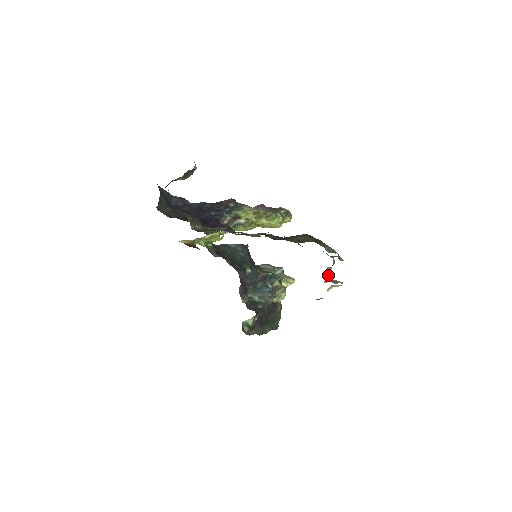
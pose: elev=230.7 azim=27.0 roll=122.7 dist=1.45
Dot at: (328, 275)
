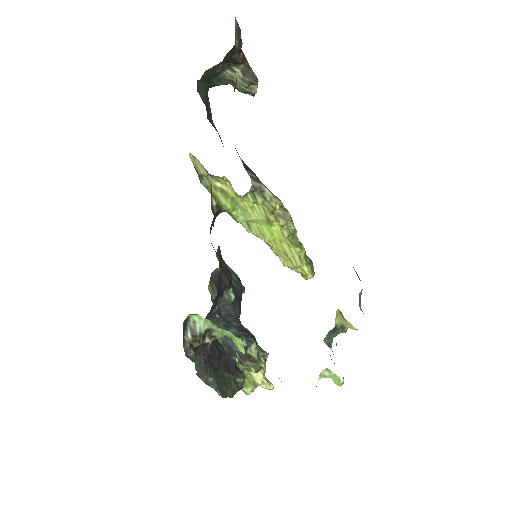
Dot at: (332, 339)
